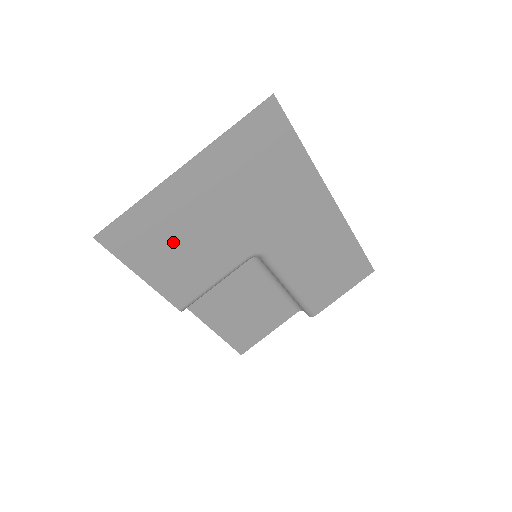
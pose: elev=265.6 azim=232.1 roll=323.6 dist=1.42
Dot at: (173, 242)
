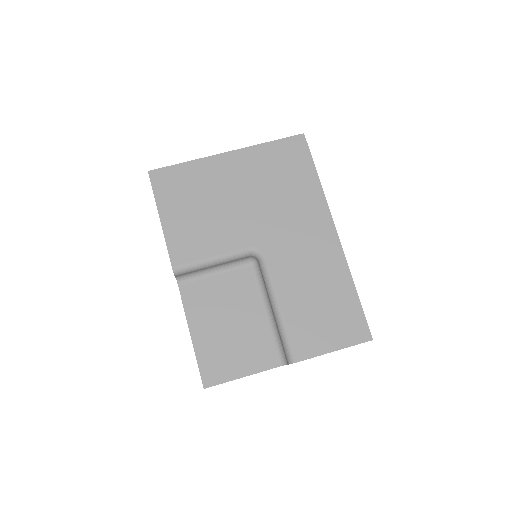
Dot at: (197, 202)
